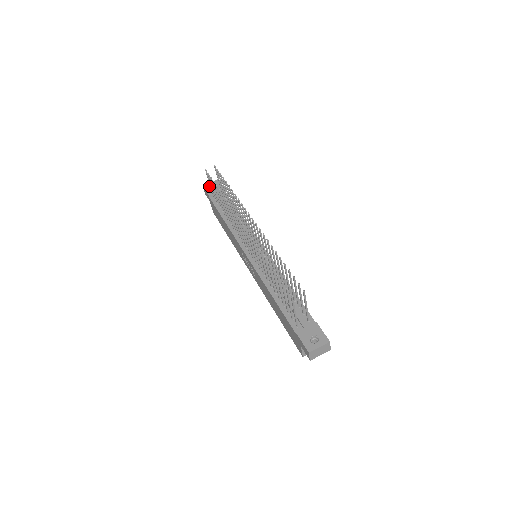
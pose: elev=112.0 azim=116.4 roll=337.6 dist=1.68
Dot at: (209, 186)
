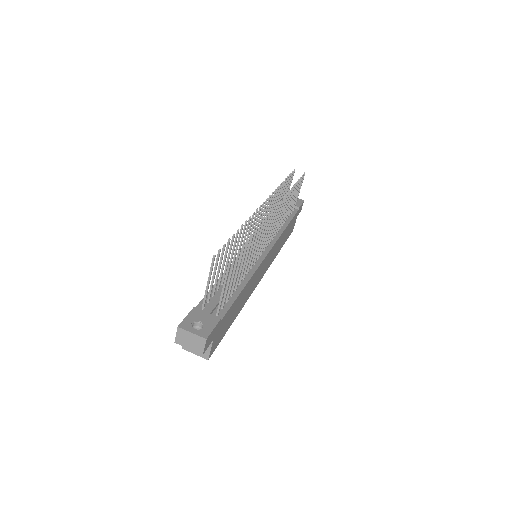
Dot at: occluded
